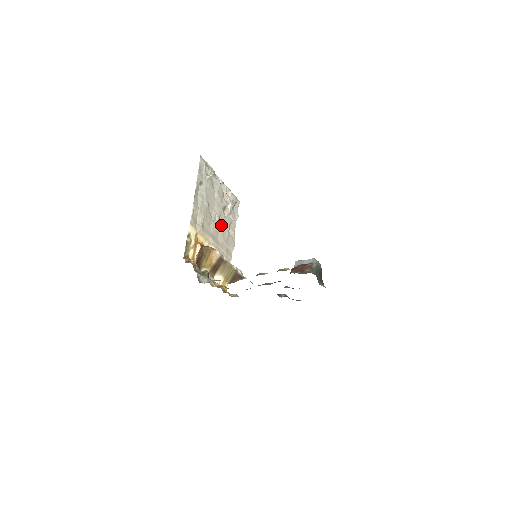
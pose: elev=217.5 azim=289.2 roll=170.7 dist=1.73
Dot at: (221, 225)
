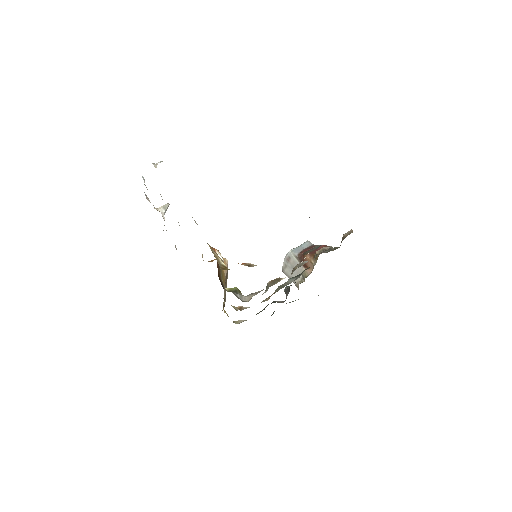
Dot at: occluded
